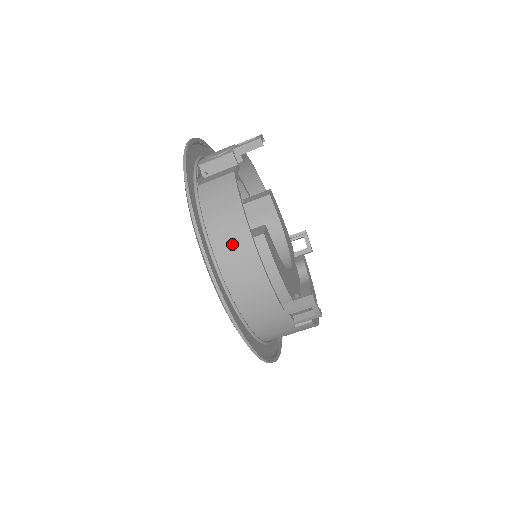
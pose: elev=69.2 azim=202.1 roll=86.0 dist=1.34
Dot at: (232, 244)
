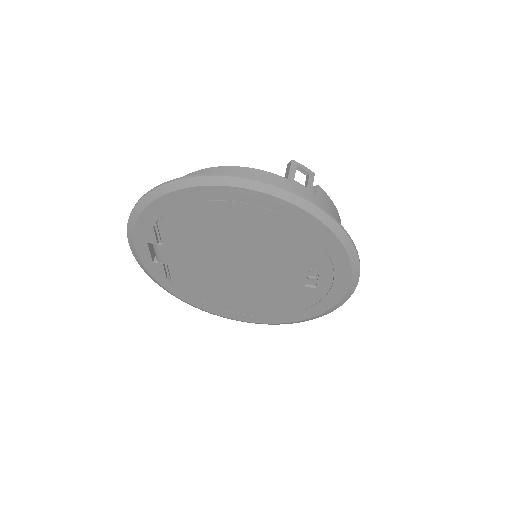
Dot at: occluded
